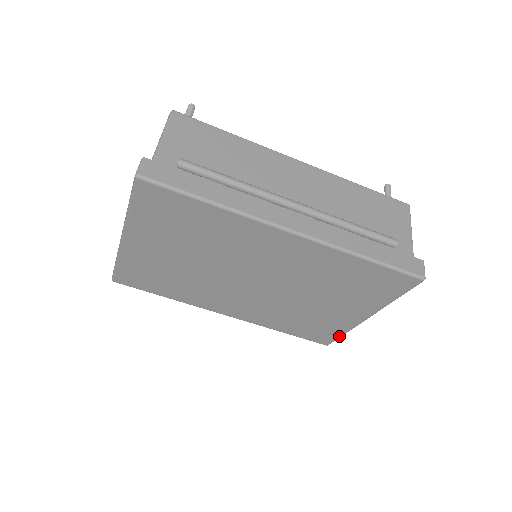
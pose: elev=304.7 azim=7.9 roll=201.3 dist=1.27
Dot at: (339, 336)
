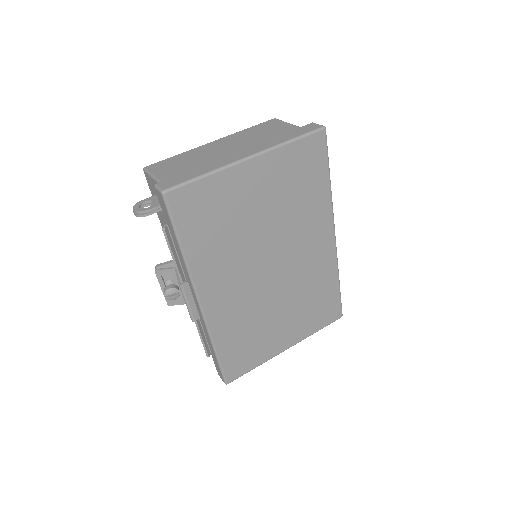
Dot at: (249, 370)
